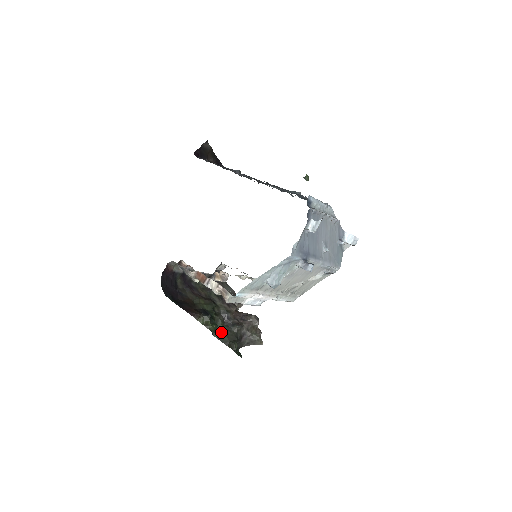
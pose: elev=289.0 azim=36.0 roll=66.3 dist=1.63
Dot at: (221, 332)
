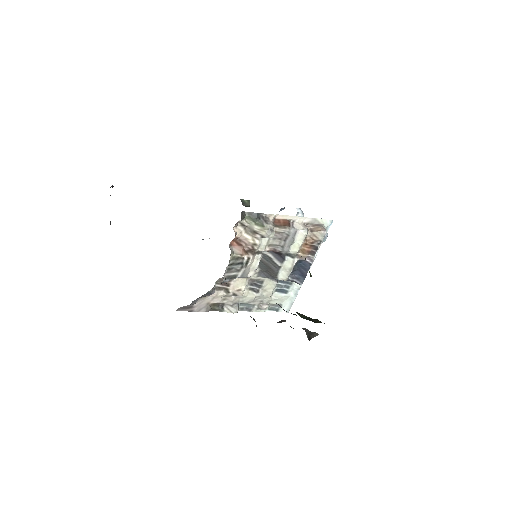
Dot at: (297, 313)
